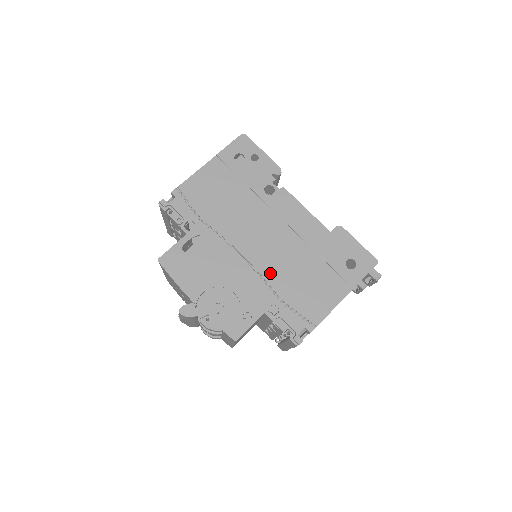
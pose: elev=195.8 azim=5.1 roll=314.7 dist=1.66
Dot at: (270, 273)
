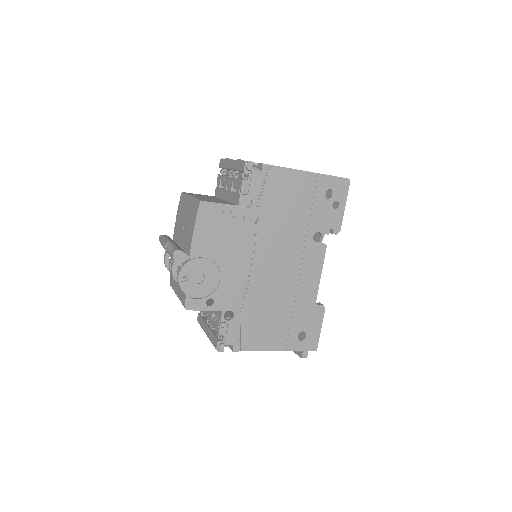
Dot at: (255, 290)
